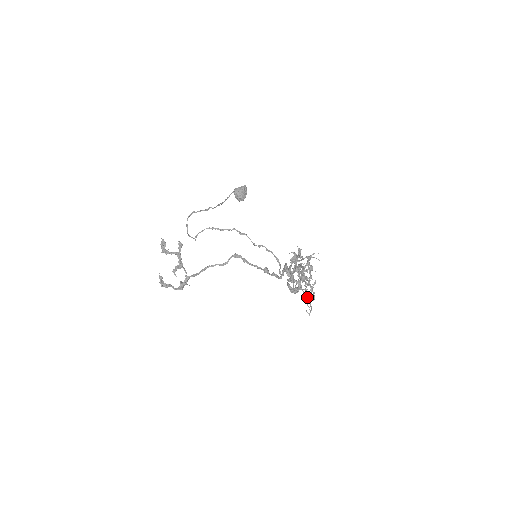
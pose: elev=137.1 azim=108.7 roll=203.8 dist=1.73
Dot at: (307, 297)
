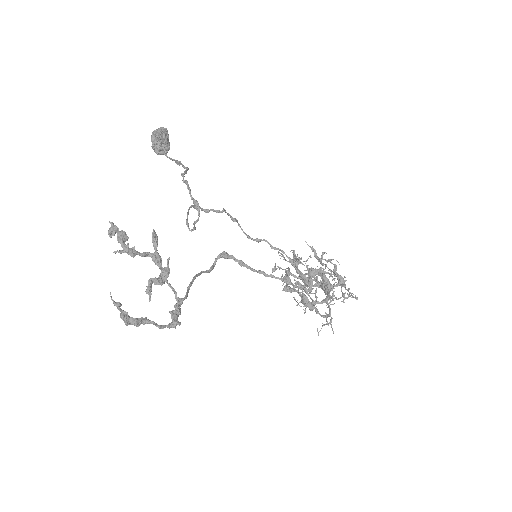
Dot at: (330, 313)
